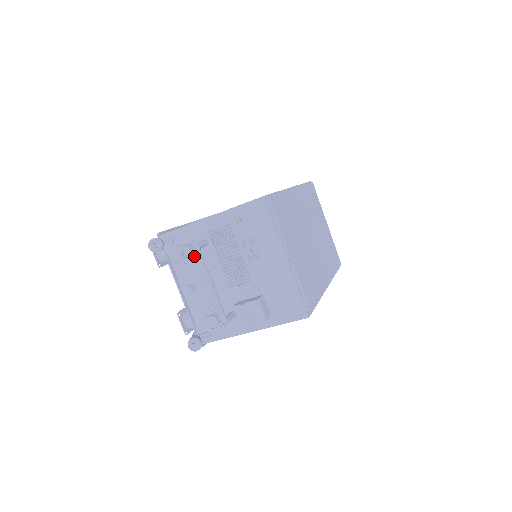
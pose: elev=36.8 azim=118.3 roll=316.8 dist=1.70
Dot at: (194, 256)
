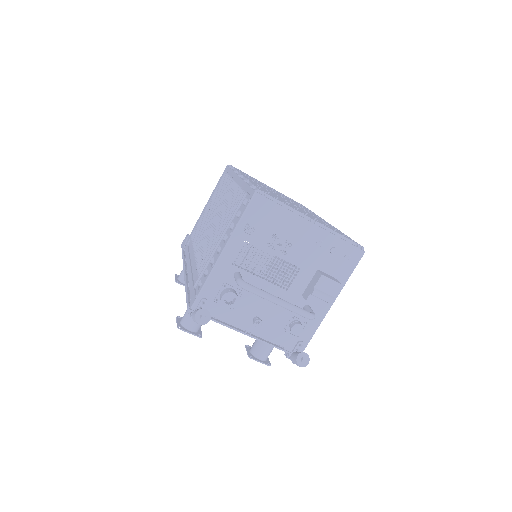
Dot at: occluded
